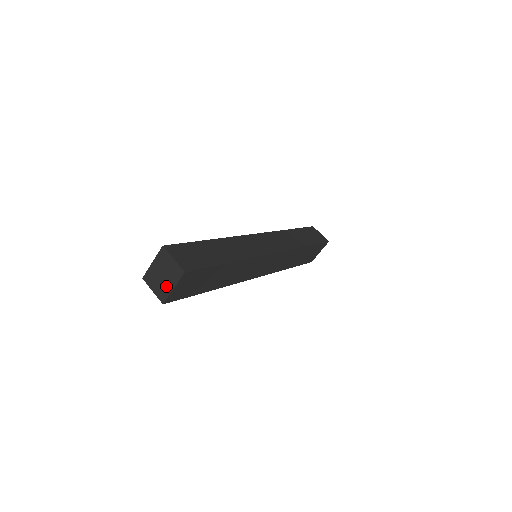
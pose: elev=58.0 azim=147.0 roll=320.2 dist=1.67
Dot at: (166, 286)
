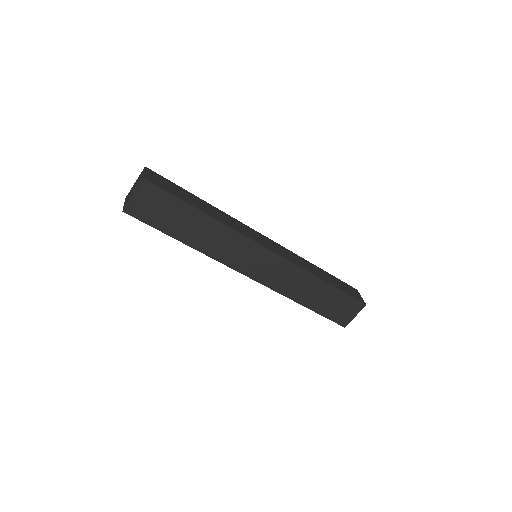
Dot at: (131, 195)
